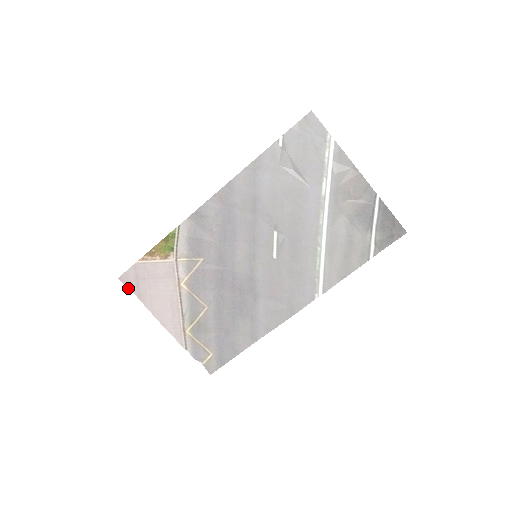
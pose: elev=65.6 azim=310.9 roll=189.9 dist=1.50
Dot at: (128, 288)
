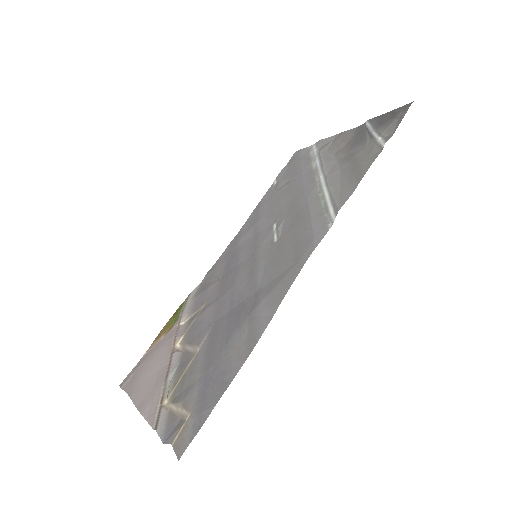
Dot at: occluded
